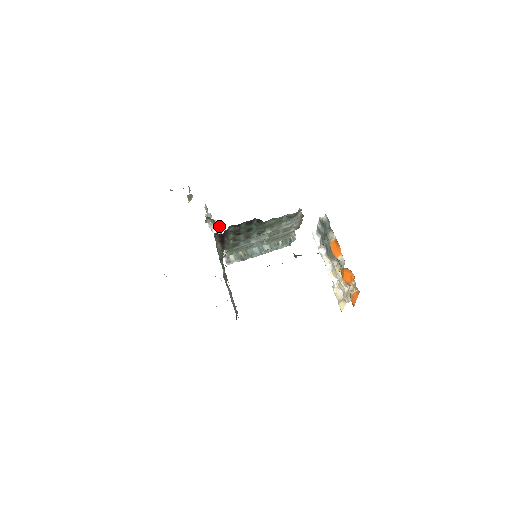
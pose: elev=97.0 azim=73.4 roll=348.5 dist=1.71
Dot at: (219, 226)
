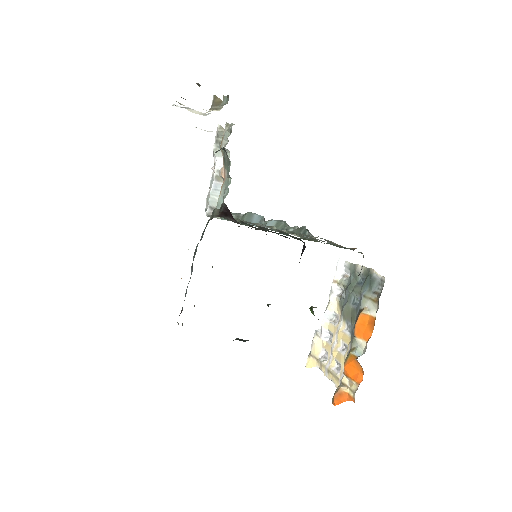
Dot at: occluded
